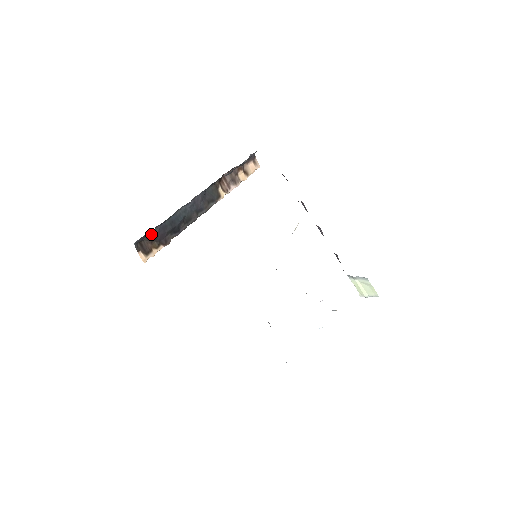
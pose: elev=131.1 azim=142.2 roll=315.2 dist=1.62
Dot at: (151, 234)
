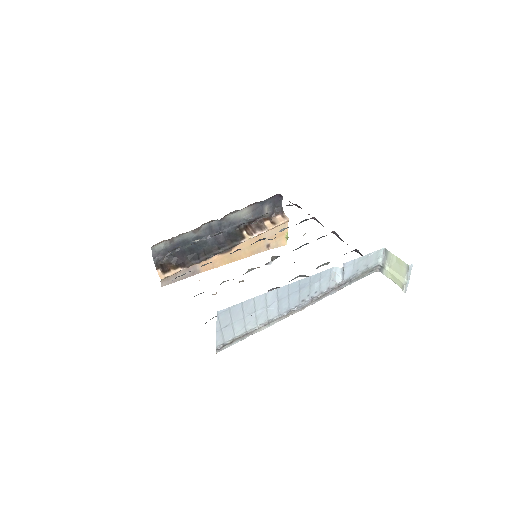
Dot at: (170, 256)
